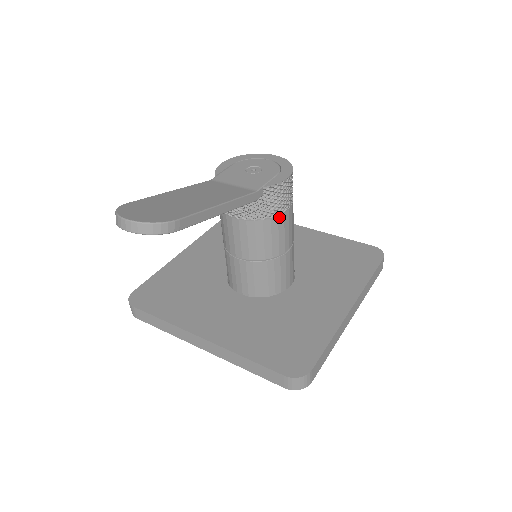
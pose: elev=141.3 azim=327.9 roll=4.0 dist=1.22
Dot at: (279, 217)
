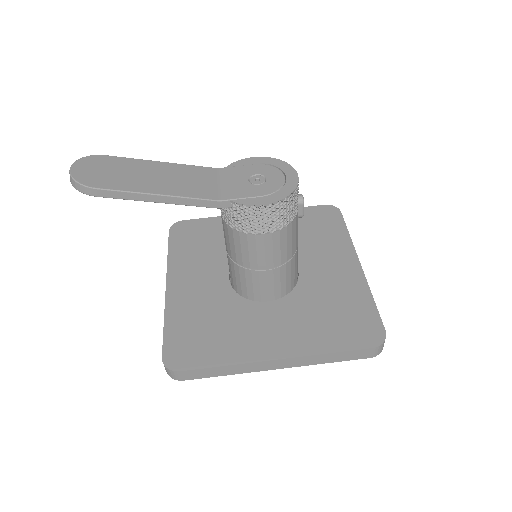
Dot at: (249, 235)
